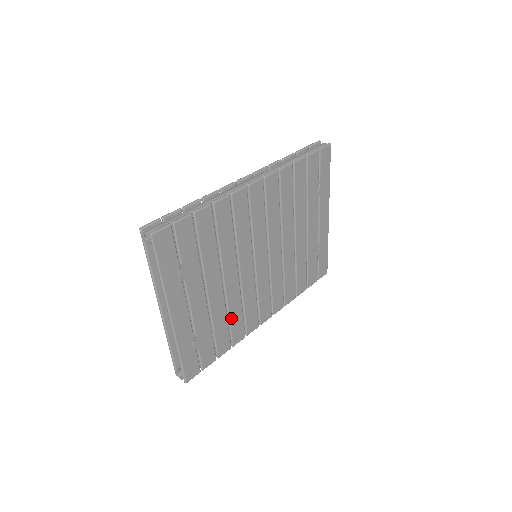
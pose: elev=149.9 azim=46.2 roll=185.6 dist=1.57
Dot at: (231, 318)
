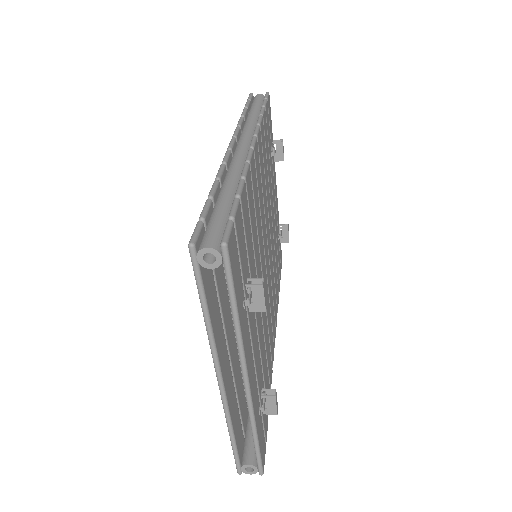
Dot at: (266, 351)
